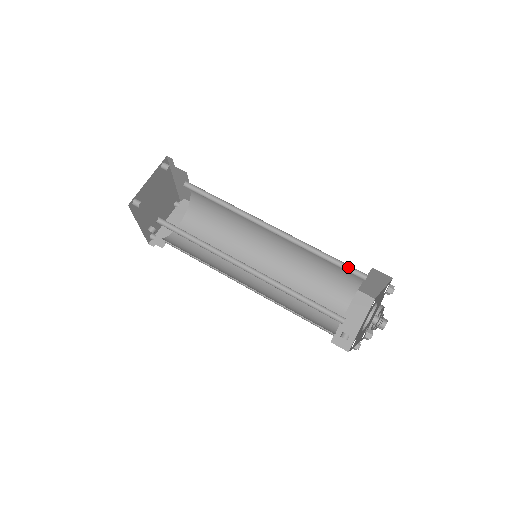
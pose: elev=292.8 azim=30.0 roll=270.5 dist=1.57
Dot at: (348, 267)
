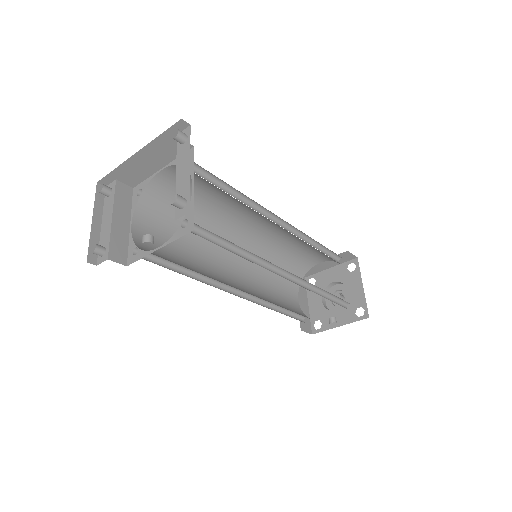
Dot at: (329, 253)
